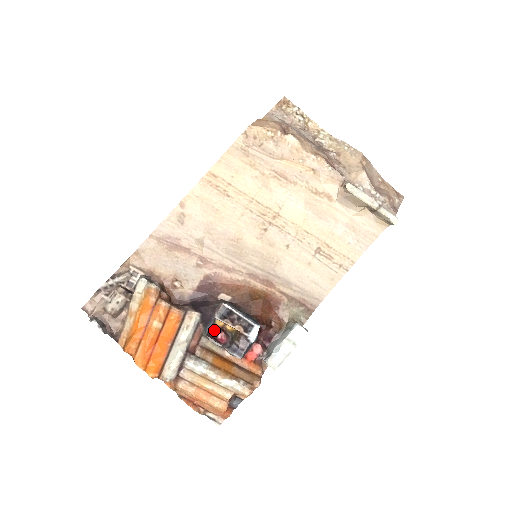
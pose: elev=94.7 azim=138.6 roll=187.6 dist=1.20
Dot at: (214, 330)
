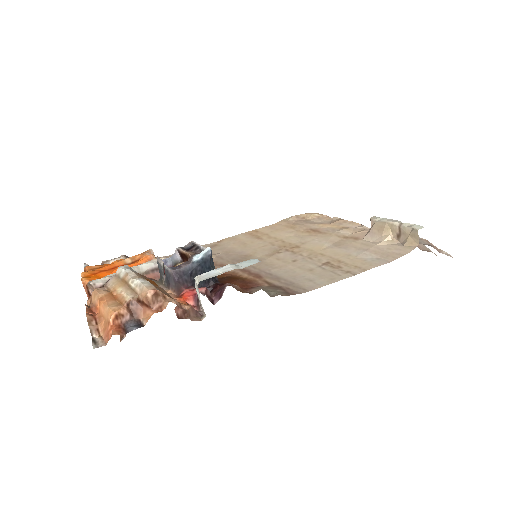
Dot at: occluded
